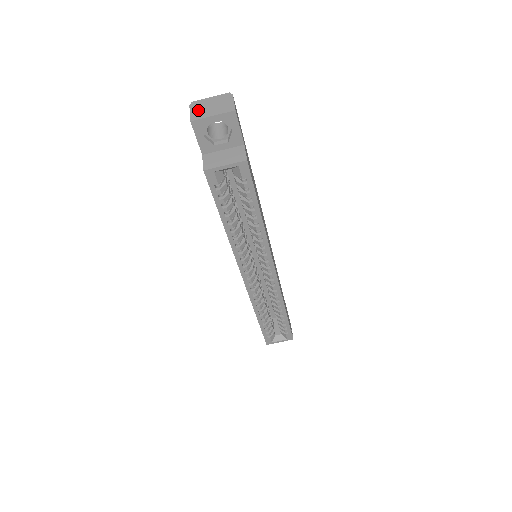
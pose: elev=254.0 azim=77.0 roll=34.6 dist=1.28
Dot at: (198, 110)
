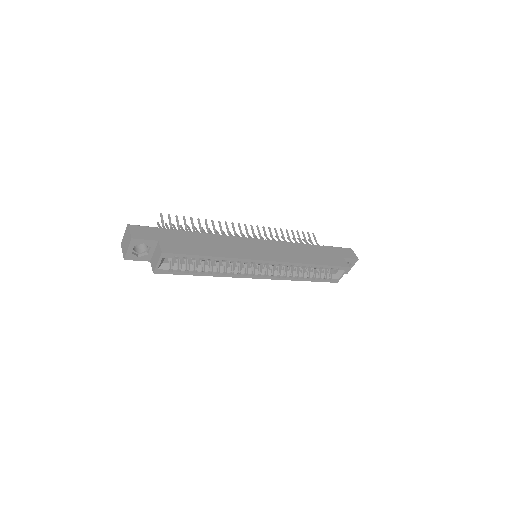
Dot at: (124, 249)
